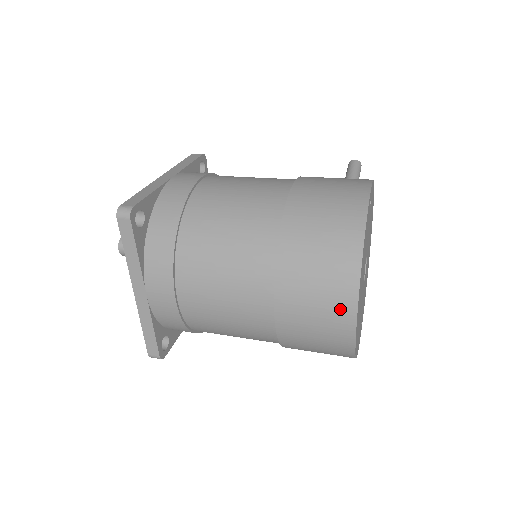
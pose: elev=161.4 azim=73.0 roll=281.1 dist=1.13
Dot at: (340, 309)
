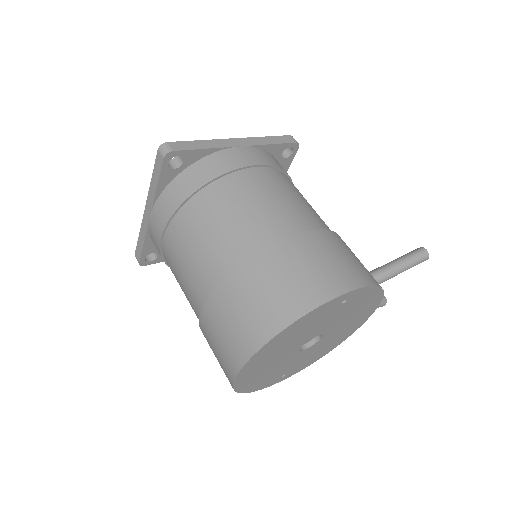
Dot at: (235, 353)
